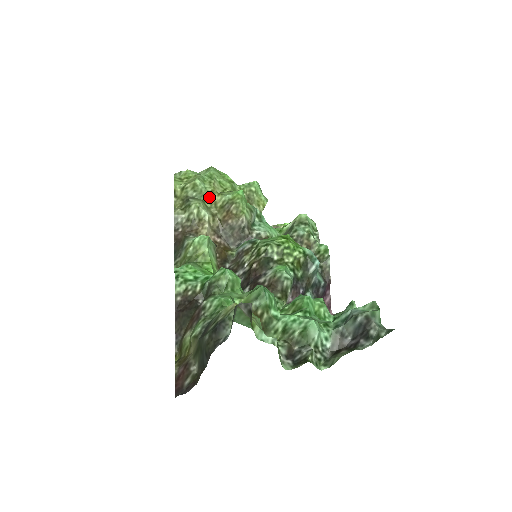
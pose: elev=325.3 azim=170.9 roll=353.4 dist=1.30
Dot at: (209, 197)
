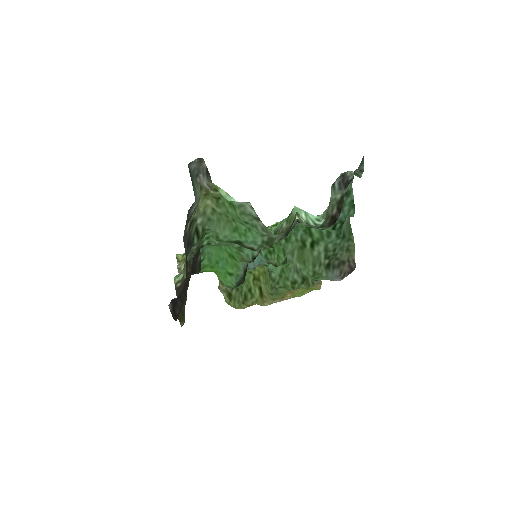
Dot at: occluded
